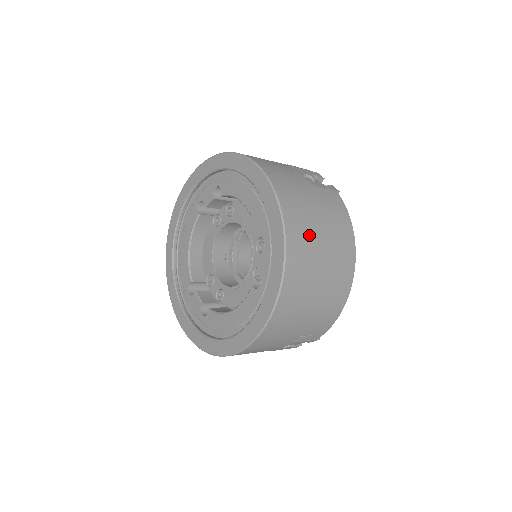
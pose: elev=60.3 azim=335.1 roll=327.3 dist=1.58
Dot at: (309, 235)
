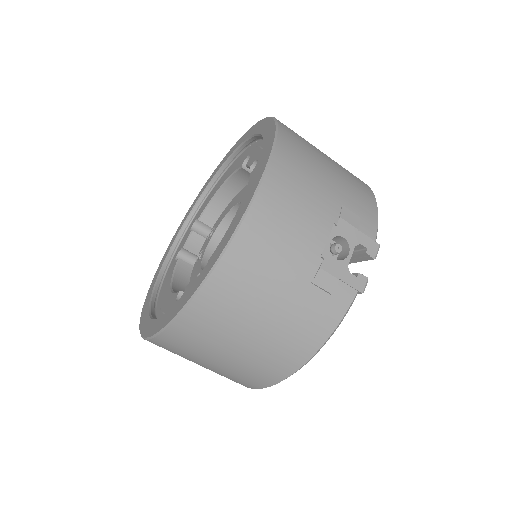
Dot at: (234, 315)
